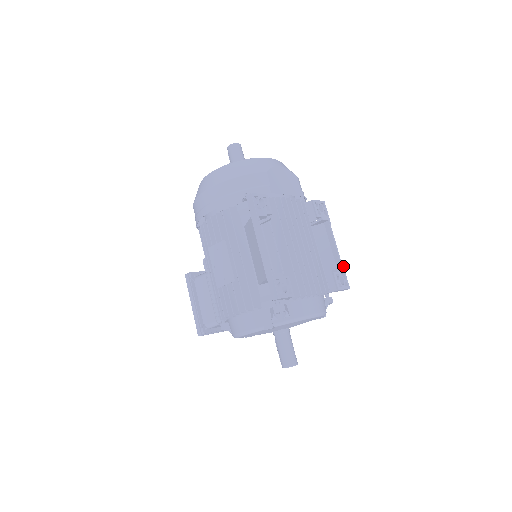
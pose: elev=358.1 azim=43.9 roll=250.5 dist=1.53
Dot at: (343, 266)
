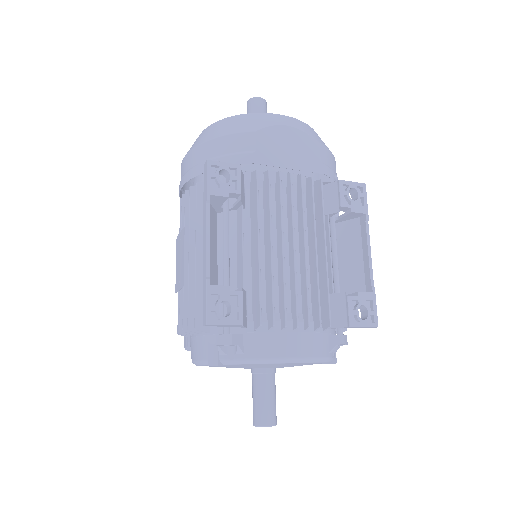
Dot at: (374, 289)
